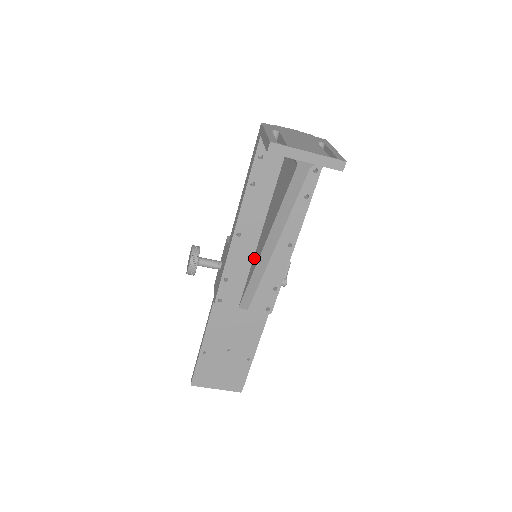
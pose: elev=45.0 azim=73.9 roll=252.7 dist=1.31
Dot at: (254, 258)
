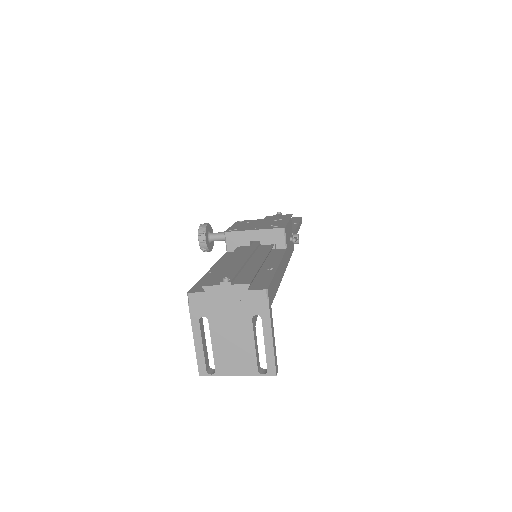
Dot at: occluded
